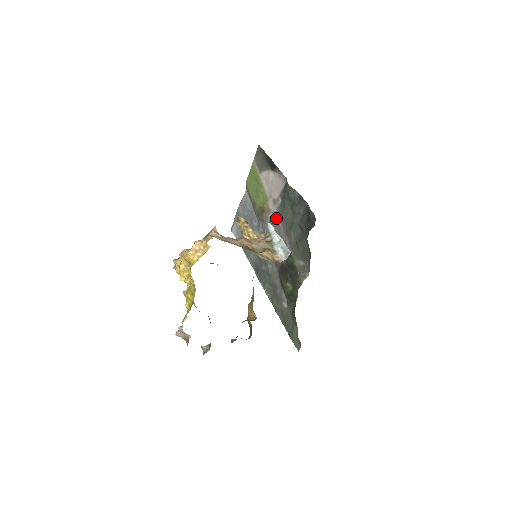
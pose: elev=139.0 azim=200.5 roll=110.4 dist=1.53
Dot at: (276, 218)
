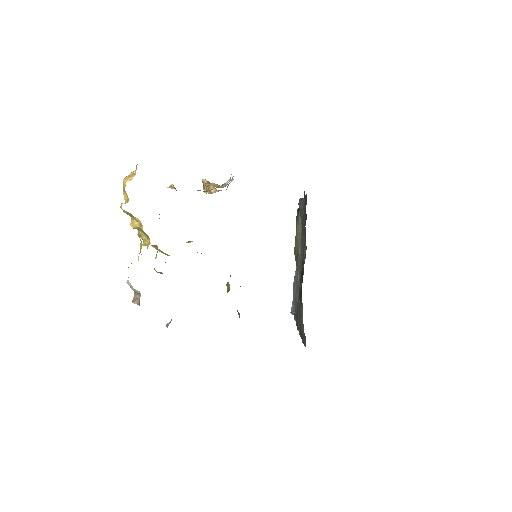
Dot at: (300, 245)
